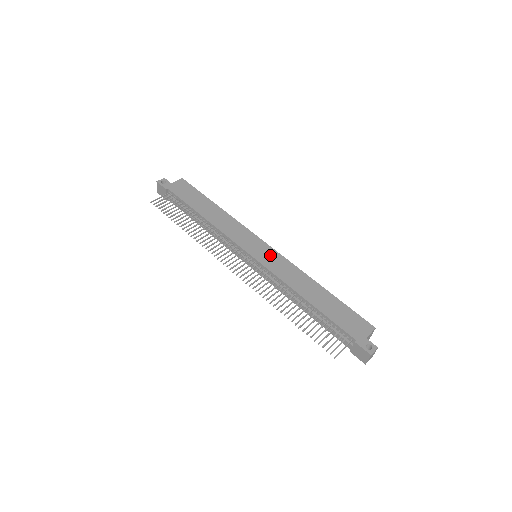
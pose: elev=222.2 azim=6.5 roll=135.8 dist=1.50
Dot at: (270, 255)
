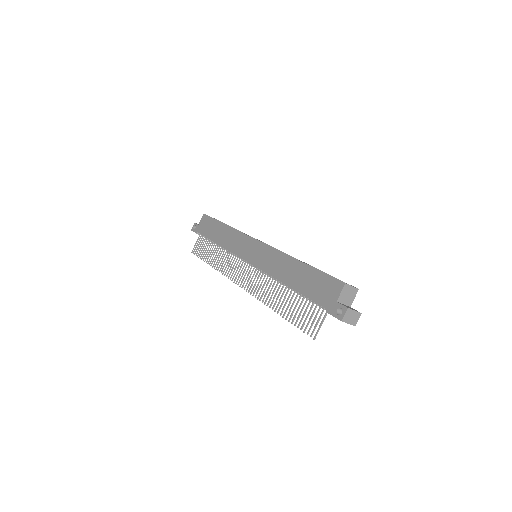
Dot at: (259, 251)
